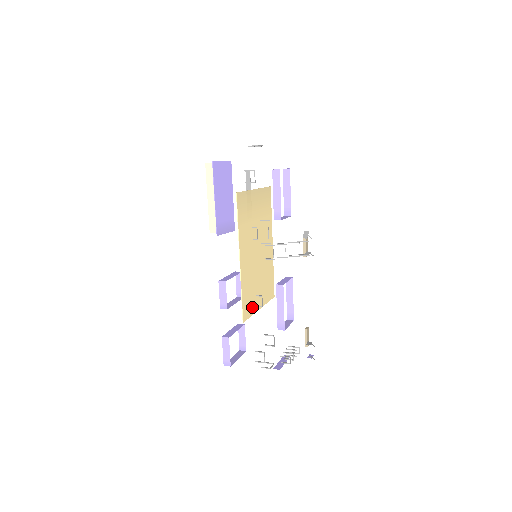
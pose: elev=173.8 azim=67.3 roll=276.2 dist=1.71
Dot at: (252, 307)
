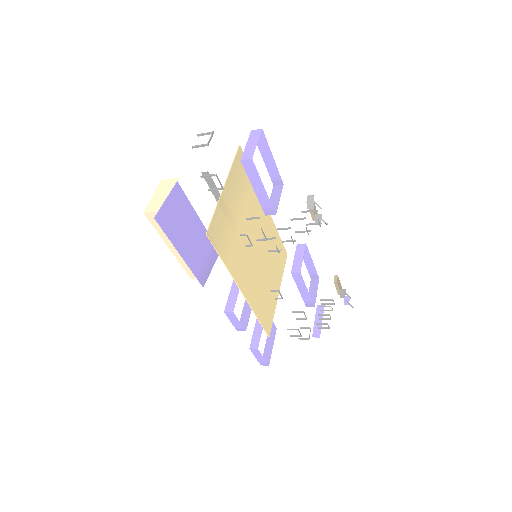
Dot at: (271, 307)
